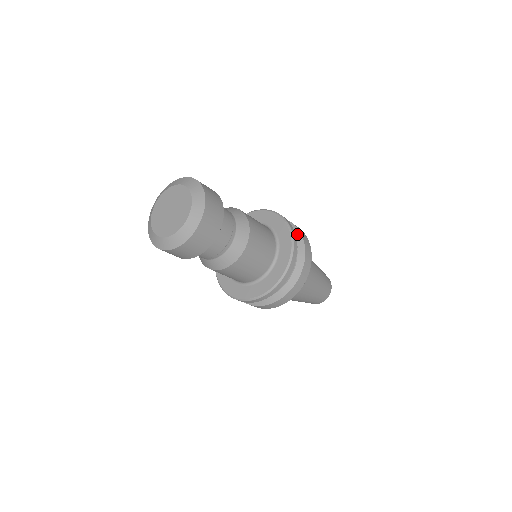
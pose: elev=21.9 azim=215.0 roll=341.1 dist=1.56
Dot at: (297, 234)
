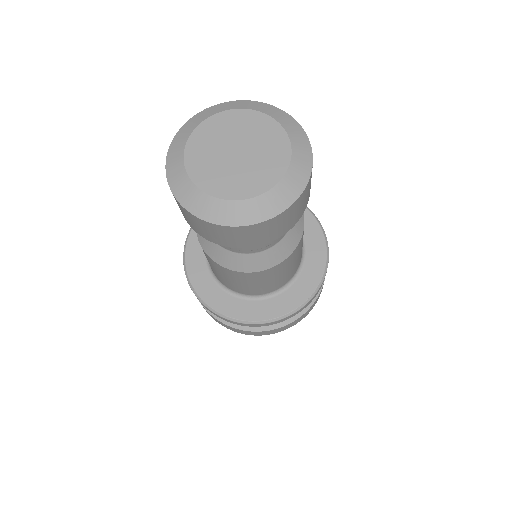
Dot at: occluded
